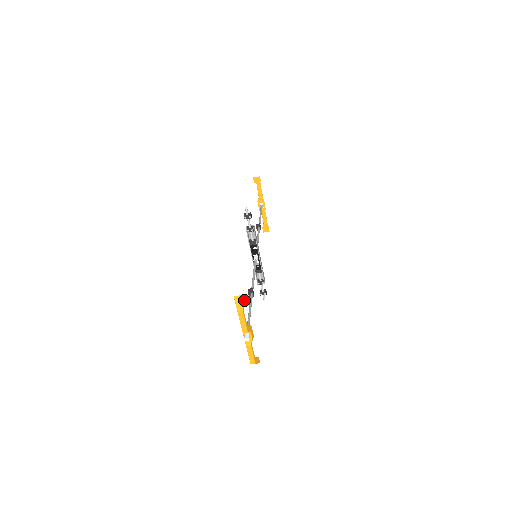
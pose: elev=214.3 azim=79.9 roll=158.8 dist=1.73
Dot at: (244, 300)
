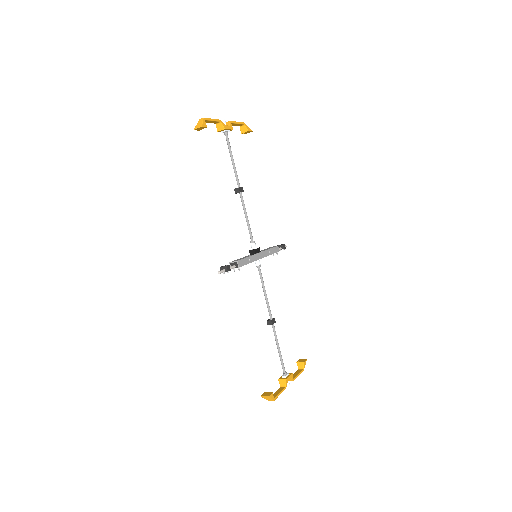
Dot at: (271, 396)
